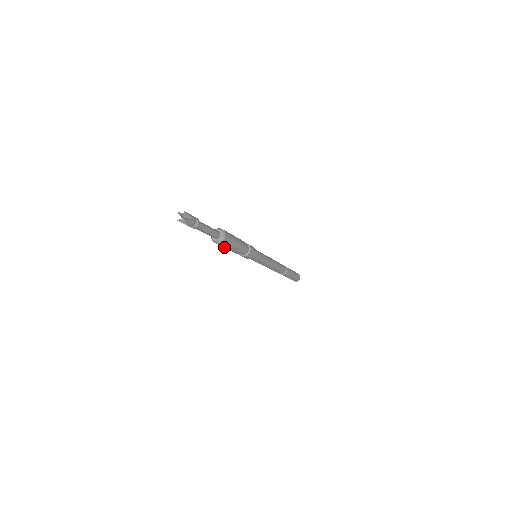
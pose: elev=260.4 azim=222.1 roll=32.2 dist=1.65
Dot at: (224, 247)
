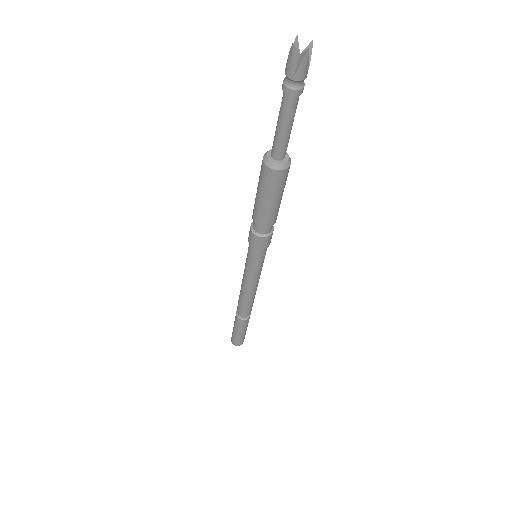
Dot at: (265, 189)
